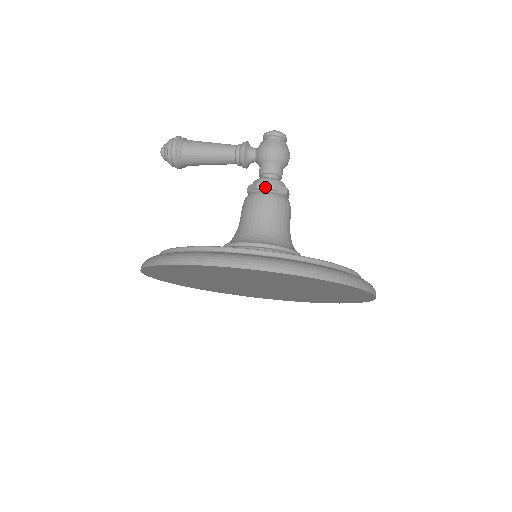
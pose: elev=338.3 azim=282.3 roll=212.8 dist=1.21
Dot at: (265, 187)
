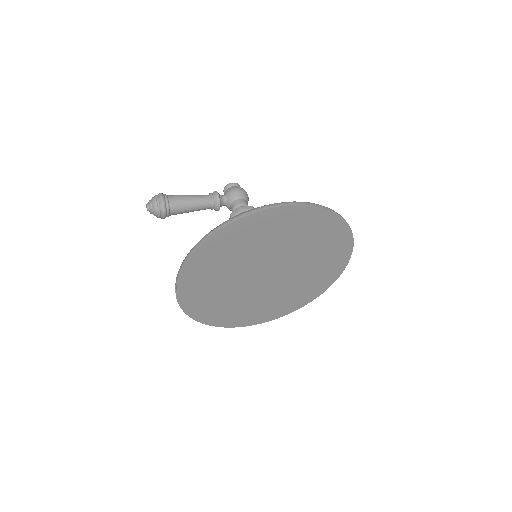
Dot at: (247, 208)
